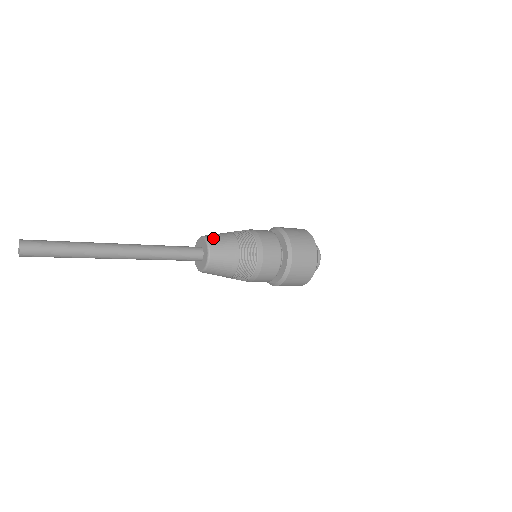
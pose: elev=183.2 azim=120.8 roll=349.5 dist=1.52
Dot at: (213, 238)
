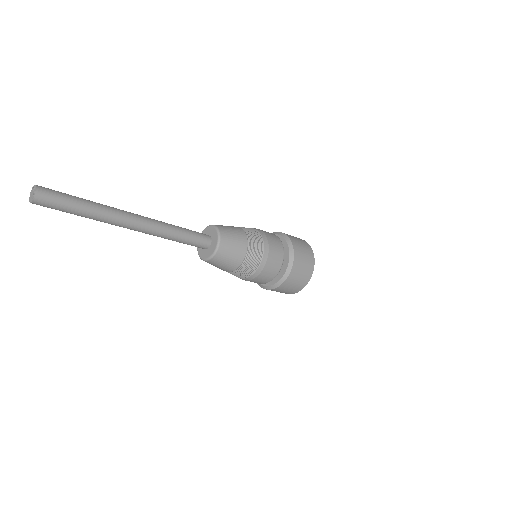
Dot at: (220, 225)
